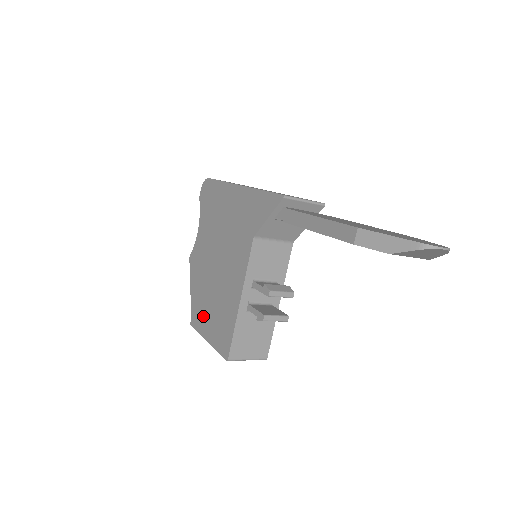
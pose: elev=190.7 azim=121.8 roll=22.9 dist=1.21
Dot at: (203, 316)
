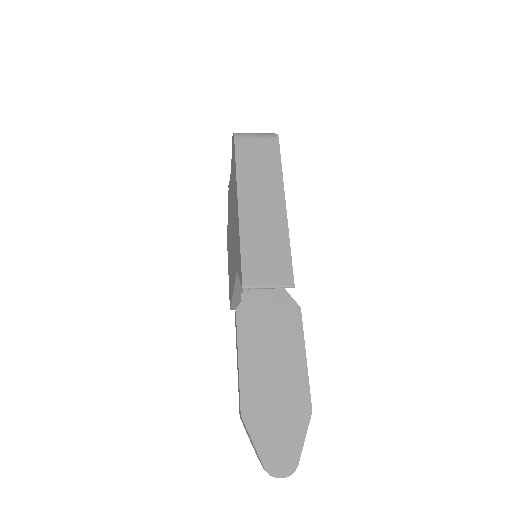
Dot at: (228, 251)
